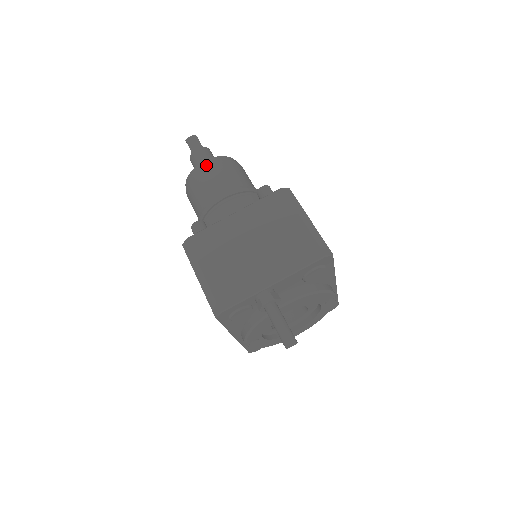
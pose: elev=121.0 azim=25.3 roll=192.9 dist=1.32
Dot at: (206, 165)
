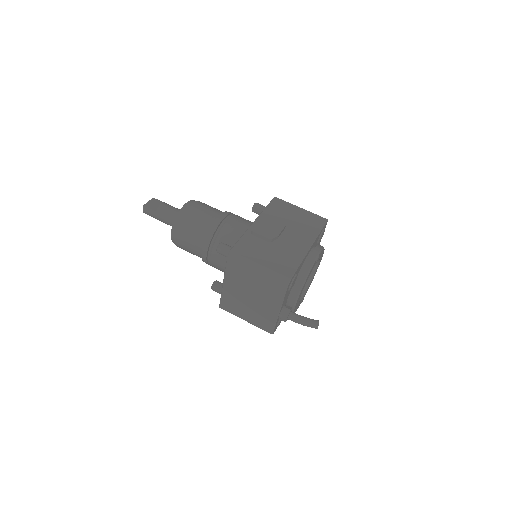
Dot at: (175, 239)
